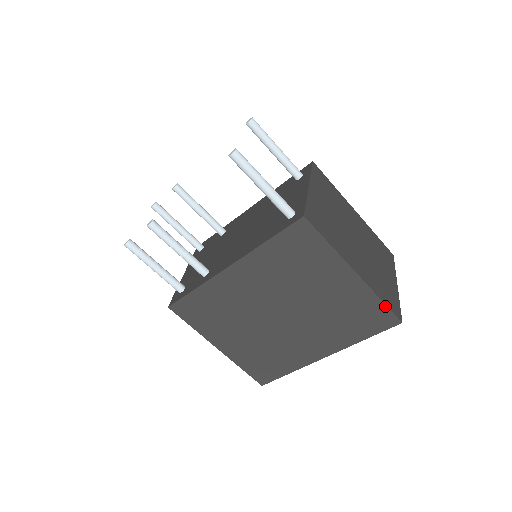
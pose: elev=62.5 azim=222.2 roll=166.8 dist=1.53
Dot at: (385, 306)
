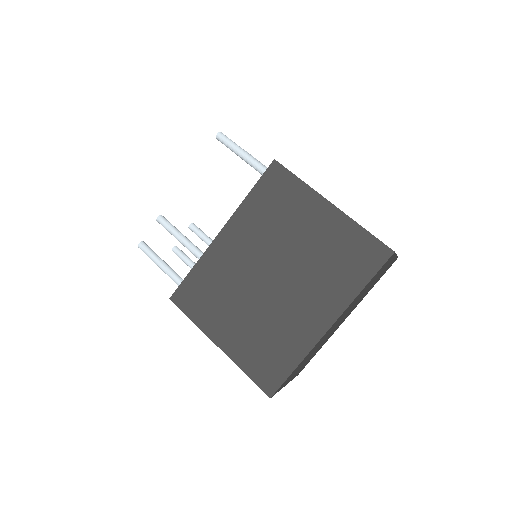
Dot at: (370, 235)
